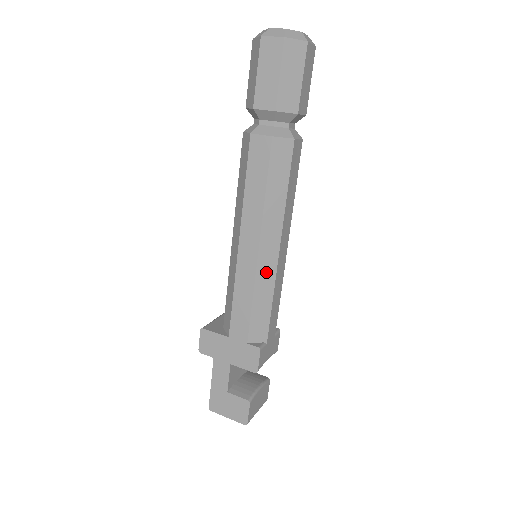
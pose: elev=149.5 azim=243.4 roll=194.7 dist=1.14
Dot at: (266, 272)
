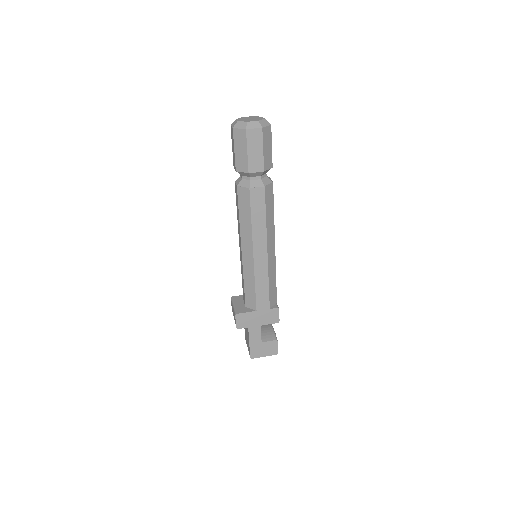
Dot at: (272, 264)
